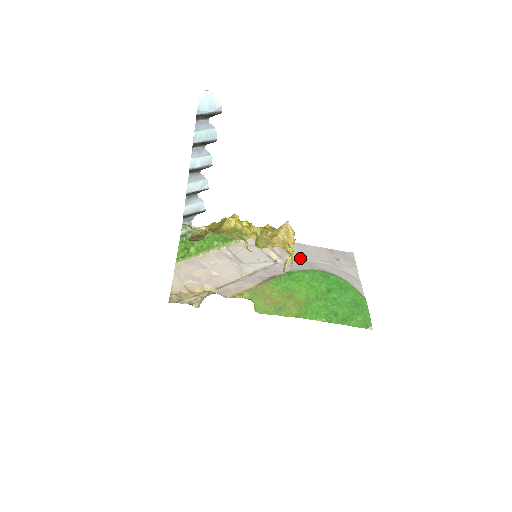
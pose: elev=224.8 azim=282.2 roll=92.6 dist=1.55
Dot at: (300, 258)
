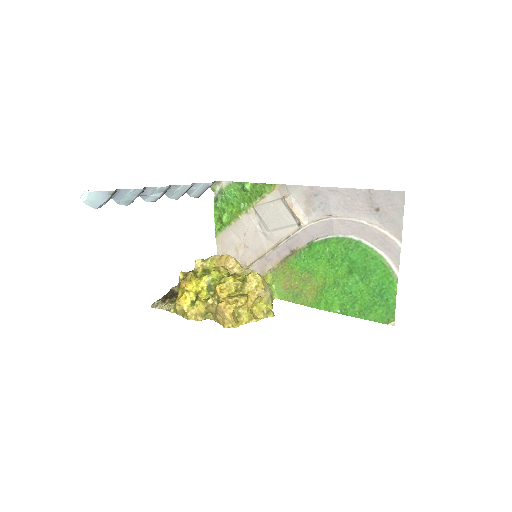
Dot at: (327, 215)
